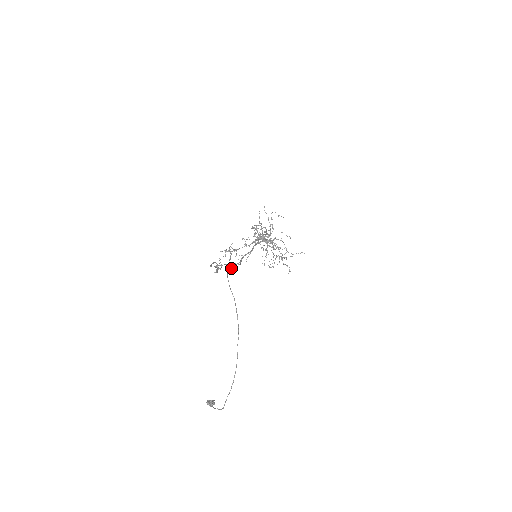
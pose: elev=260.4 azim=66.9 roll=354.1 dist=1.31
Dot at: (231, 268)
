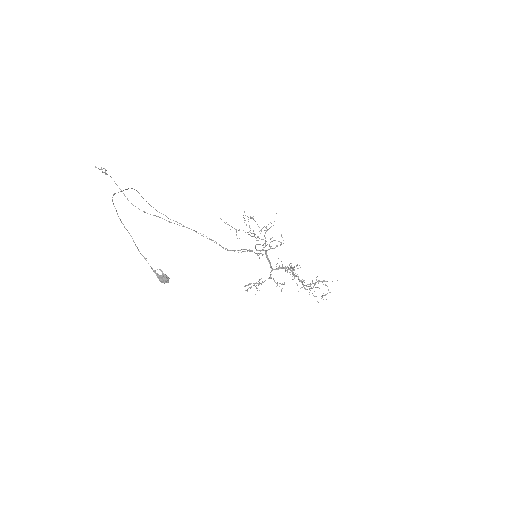
Dot at: (175, 221)
